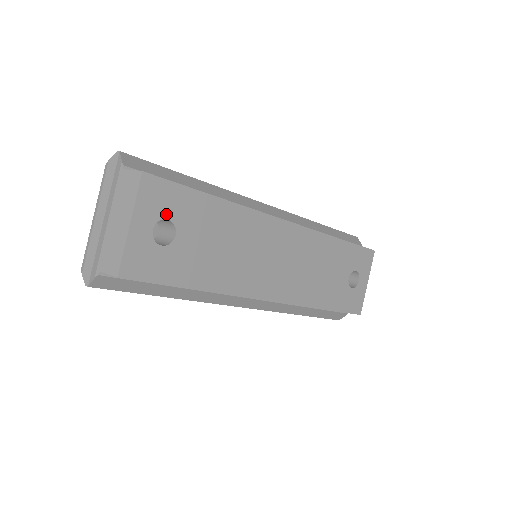
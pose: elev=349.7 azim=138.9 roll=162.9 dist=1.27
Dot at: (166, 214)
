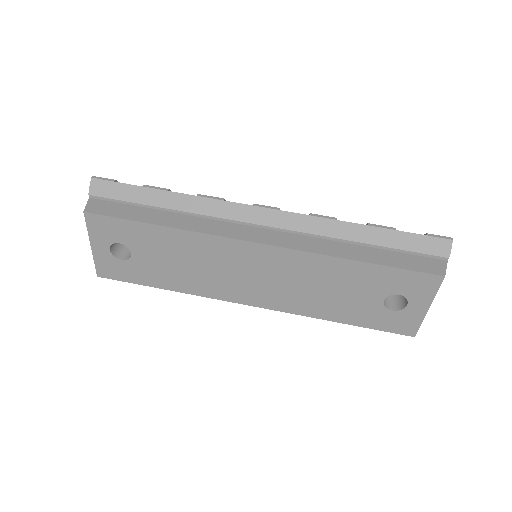
Dot at: (116, 239)
